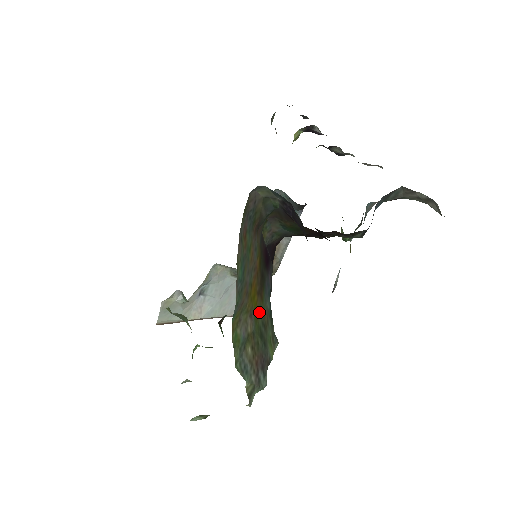
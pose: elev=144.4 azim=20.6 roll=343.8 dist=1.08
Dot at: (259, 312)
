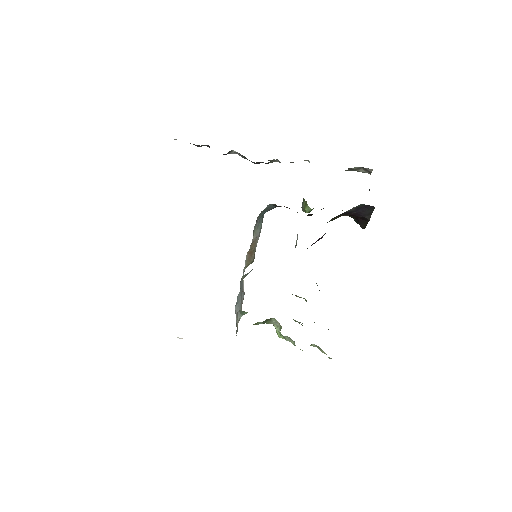
Dot at: occluded
